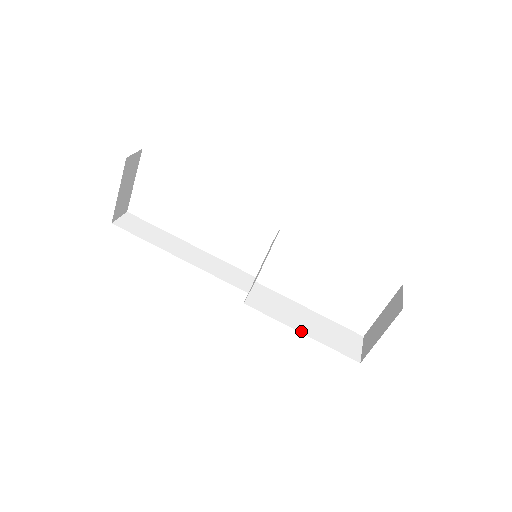
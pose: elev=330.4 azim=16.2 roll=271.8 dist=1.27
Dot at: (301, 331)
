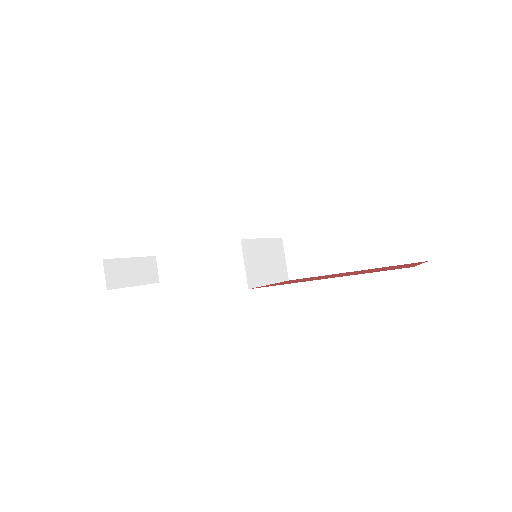
Dot at: (352, 269)
